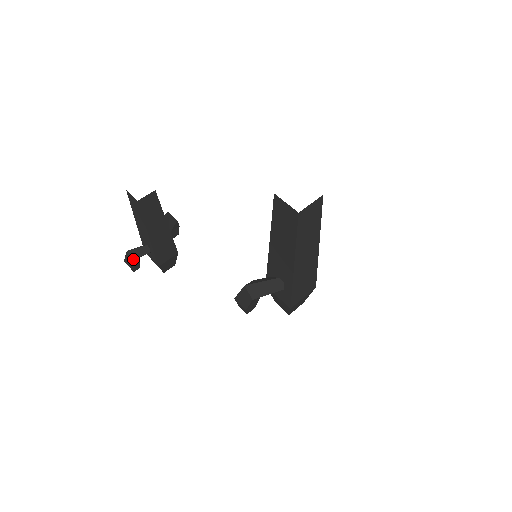
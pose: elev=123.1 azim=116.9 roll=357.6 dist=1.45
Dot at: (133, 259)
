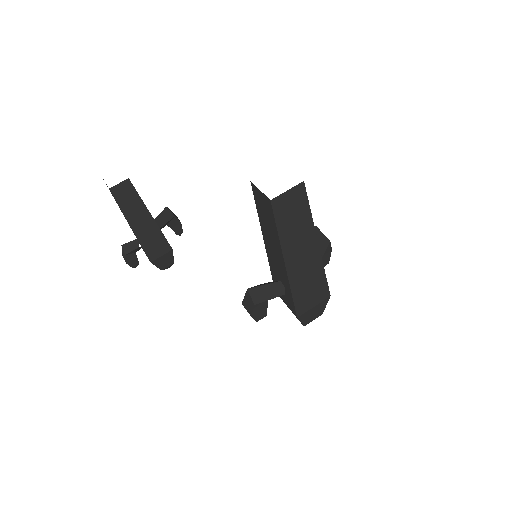
Dot at: (126, 253)
